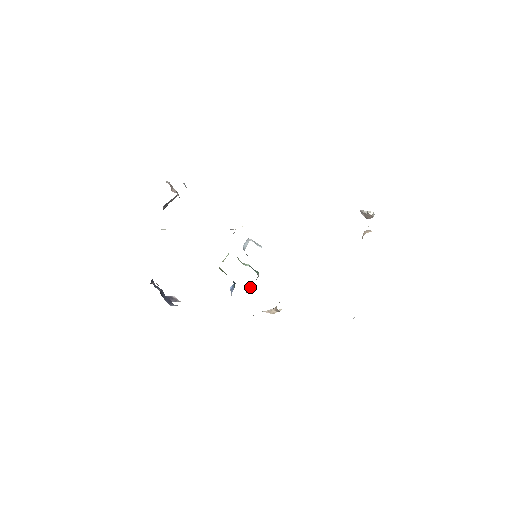
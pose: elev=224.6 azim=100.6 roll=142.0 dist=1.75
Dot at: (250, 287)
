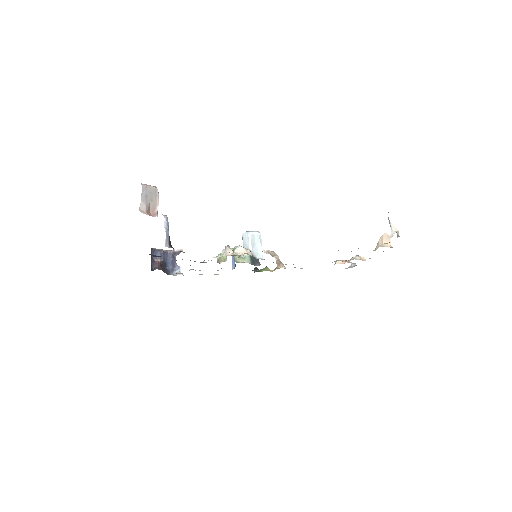
Dot at: occluded
